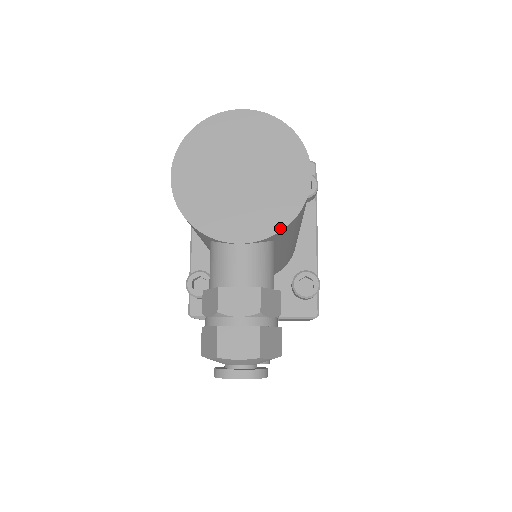
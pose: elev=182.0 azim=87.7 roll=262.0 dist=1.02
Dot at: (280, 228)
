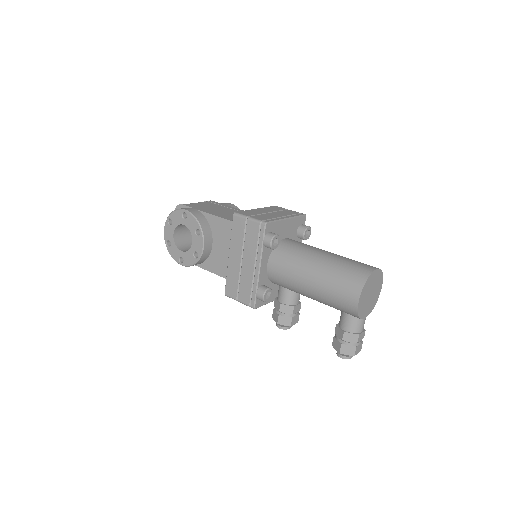
Dot at: occluded
